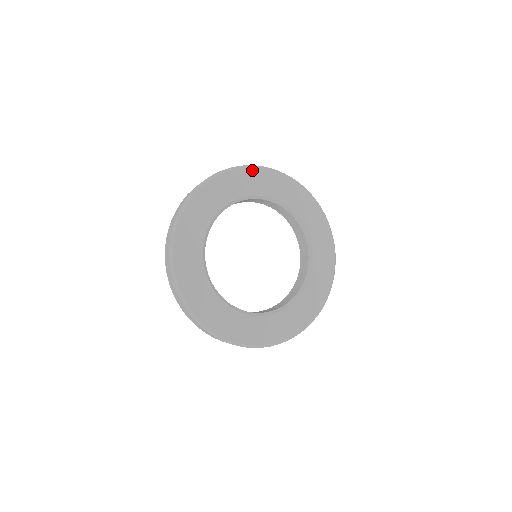
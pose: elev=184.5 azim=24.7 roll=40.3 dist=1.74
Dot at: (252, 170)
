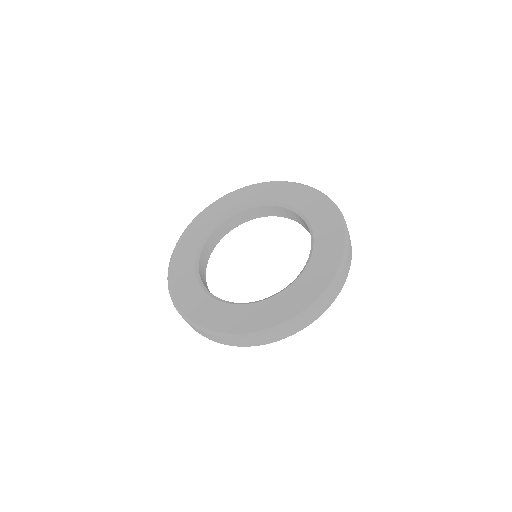
Dot at: (314, 192)
